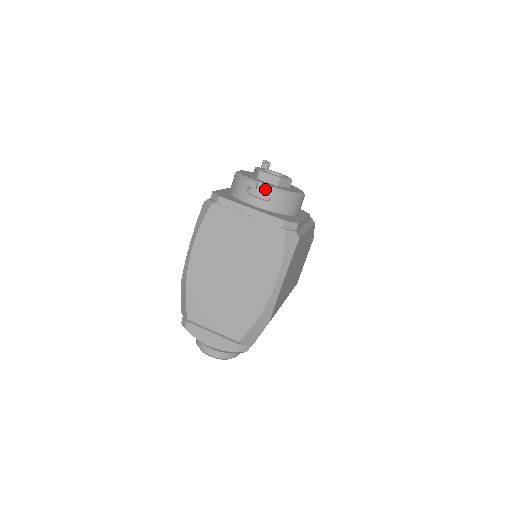
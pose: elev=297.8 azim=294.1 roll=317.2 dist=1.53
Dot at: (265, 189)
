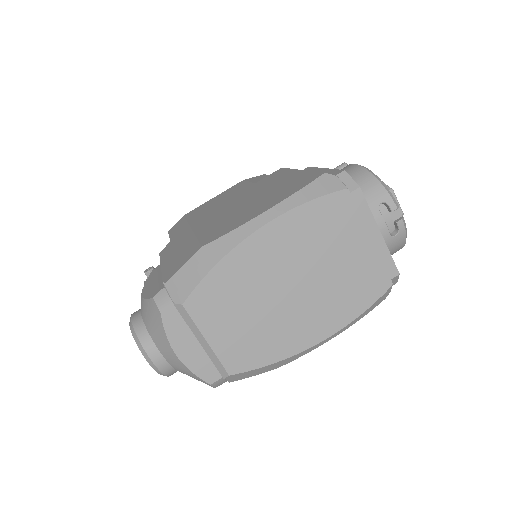
Dot at: (401, 221)
